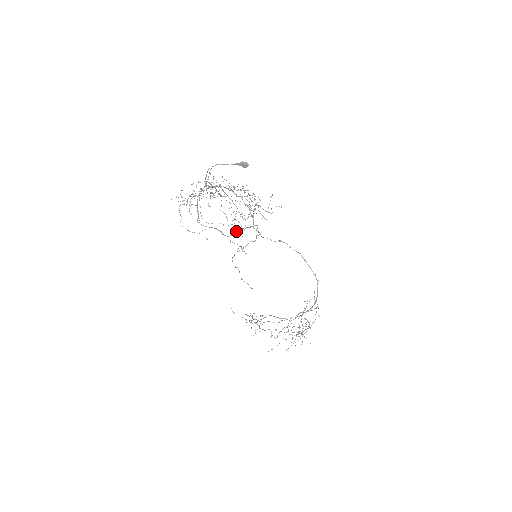
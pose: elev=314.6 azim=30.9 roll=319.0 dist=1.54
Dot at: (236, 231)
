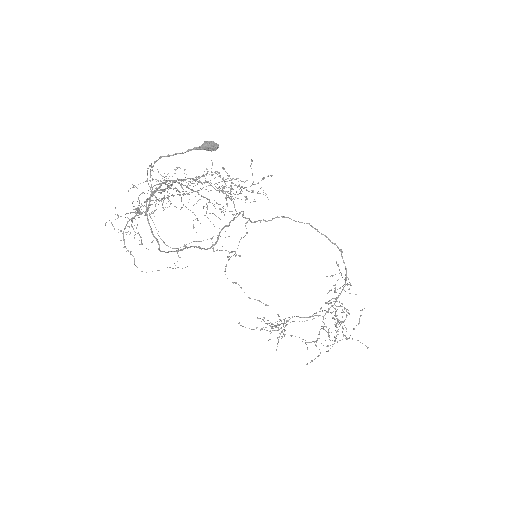
Dot at: occluded
